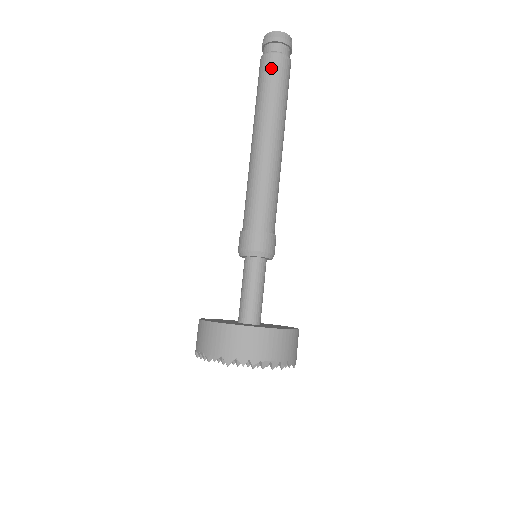
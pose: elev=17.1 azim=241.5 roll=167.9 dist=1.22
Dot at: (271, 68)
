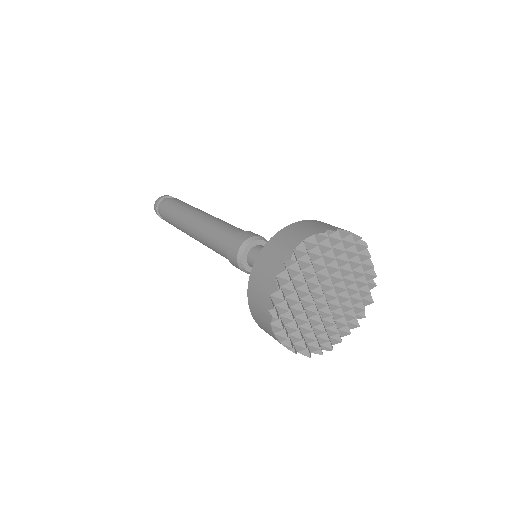
Dot at: occluded
